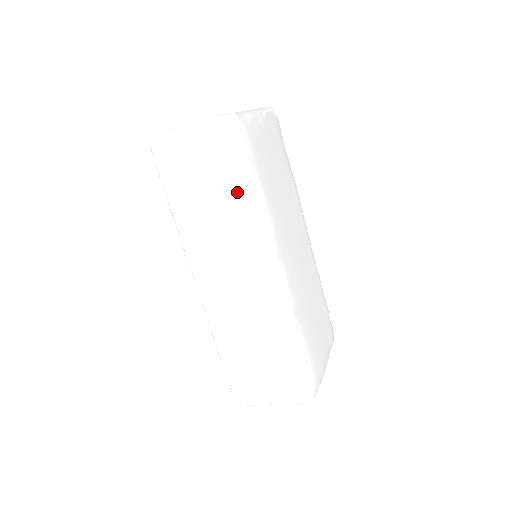
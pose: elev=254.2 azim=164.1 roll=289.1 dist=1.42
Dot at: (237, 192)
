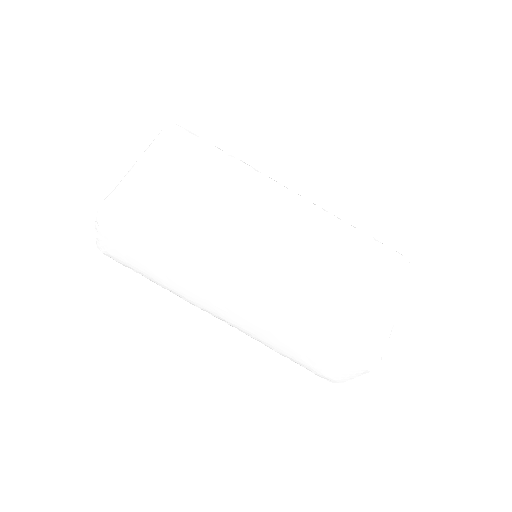
Dot at: (159, 253)
